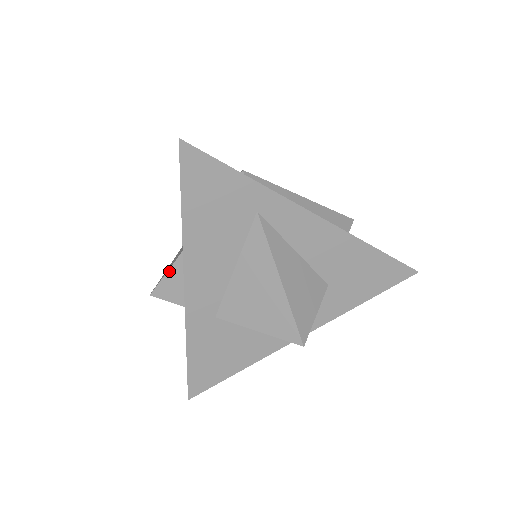
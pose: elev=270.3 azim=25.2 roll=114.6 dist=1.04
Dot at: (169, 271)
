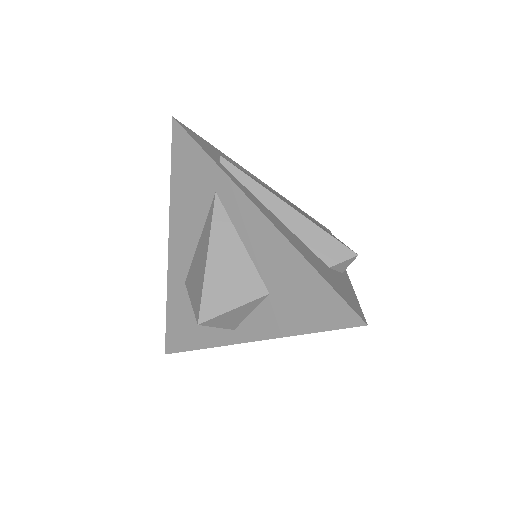
Dot at: occluded
